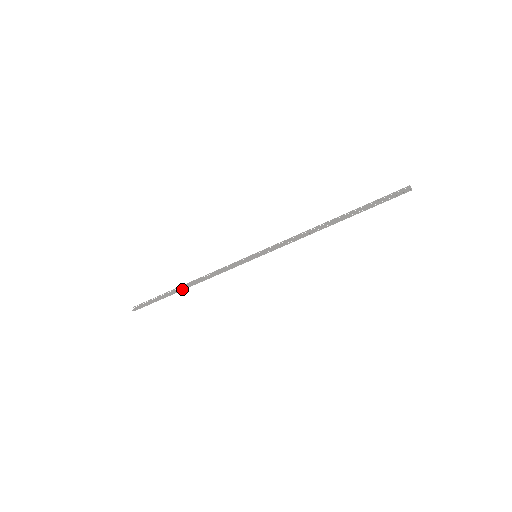
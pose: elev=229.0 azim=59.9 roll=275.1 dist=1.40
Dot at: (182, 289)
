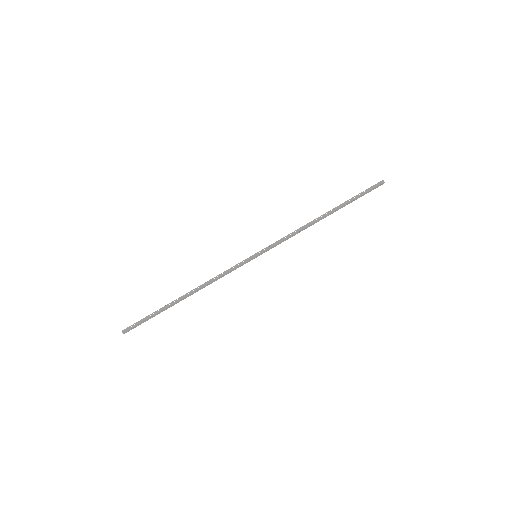
Dot at: (180, 299)
